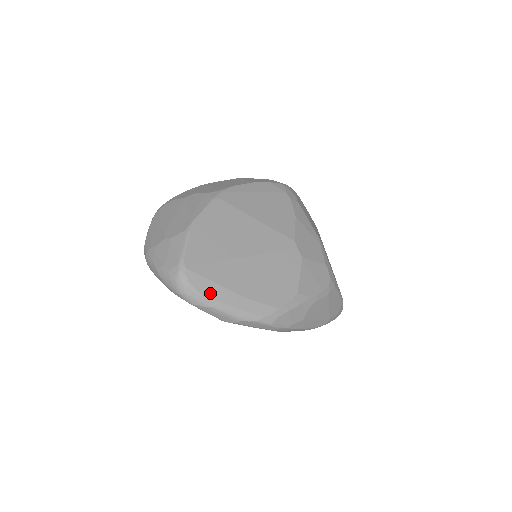
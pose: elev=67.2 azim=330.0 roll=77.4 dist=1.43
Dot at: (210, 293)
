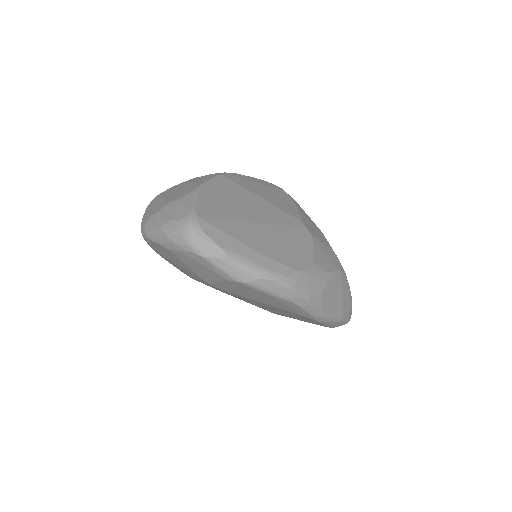
Dot at: (225, 244)
